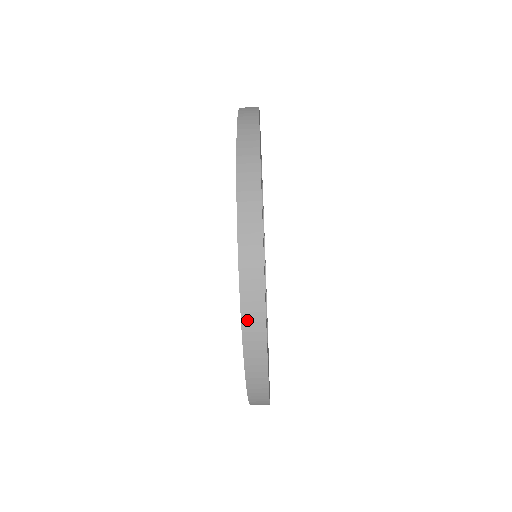
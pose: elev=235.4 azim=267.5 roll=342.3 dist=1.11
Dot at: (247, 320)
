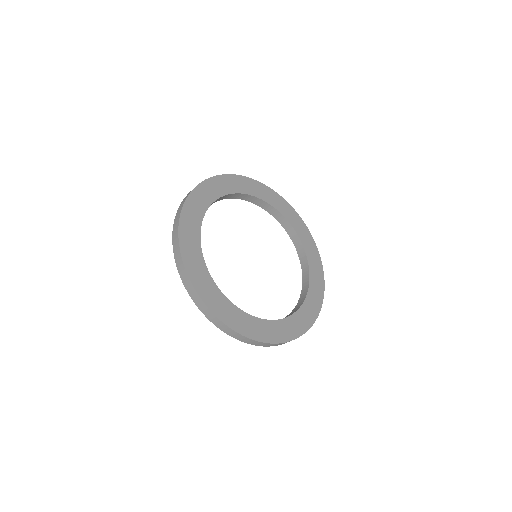
Dot at: occluded
